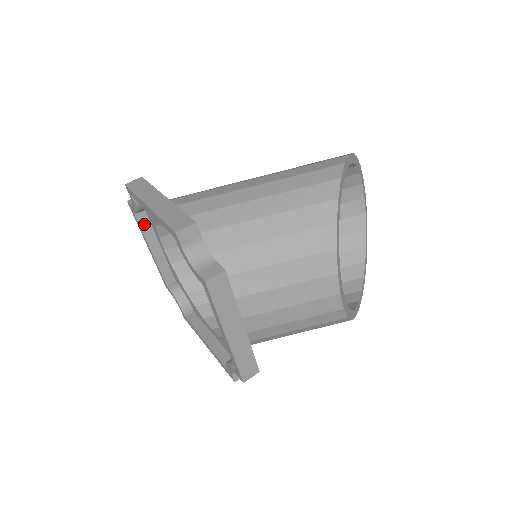
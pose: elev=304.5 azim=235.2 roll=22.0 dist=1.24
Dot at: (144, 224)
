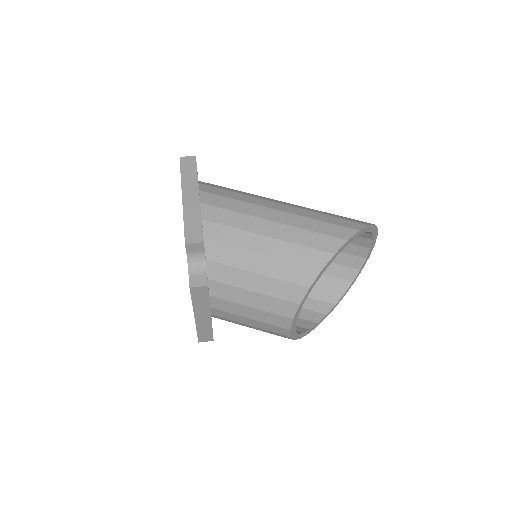
Dot at: occluded
